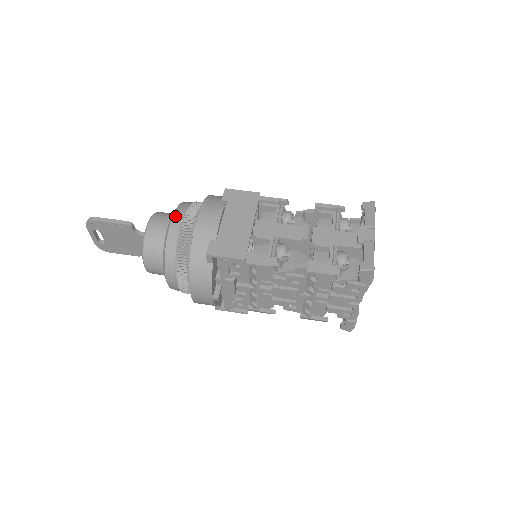
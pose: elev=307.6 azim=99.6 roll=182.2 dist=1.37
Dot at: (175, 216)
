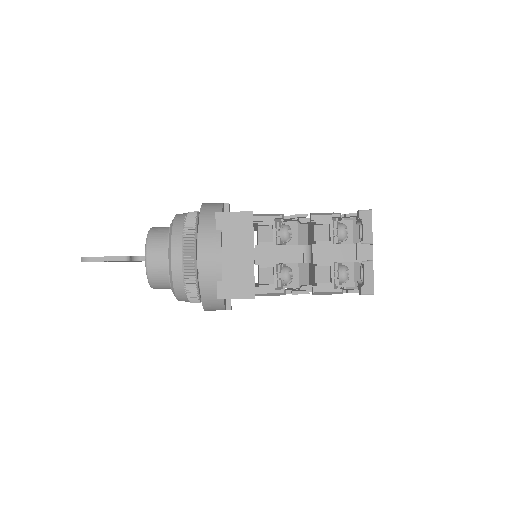
Dot at: (173, 255)
